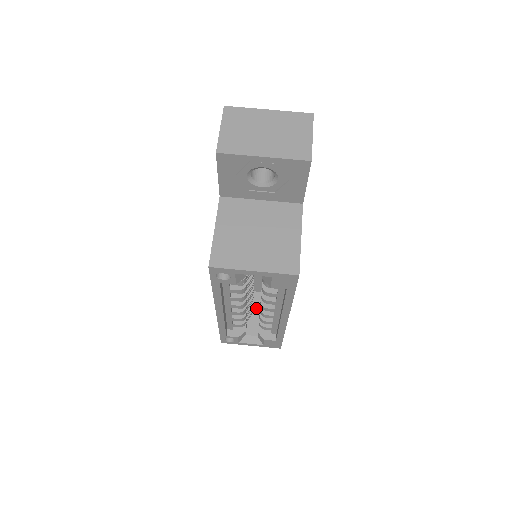
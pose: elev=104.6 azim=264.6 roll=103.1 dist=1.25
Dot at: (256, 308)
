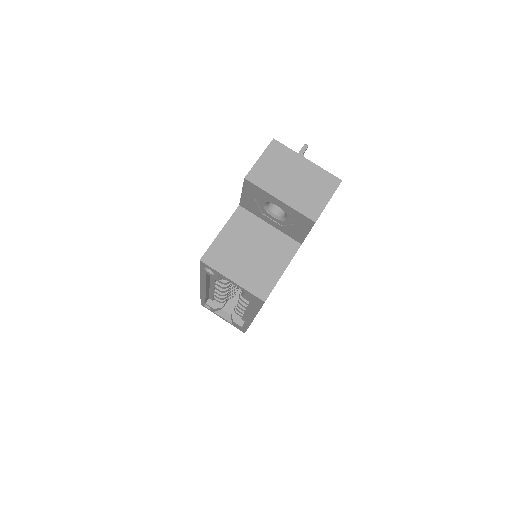
Dot at: occluded
